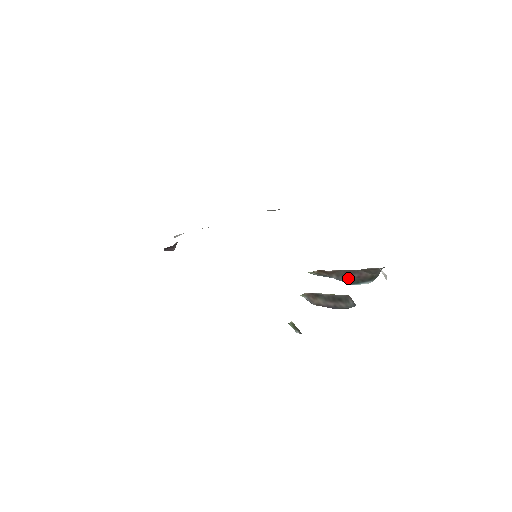
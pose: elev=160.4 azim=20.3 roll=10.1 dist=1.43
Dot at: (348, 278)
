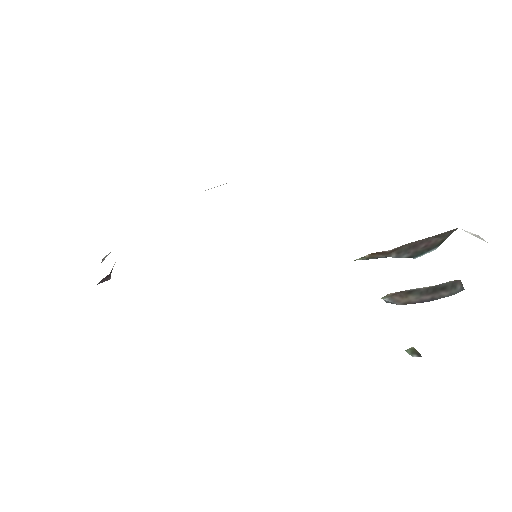
Dot at: (411, 252)
